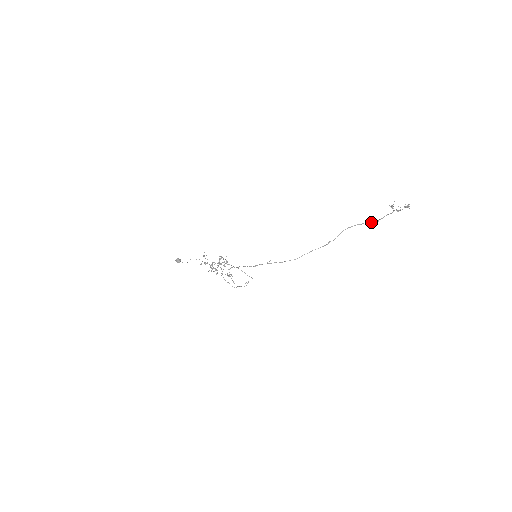
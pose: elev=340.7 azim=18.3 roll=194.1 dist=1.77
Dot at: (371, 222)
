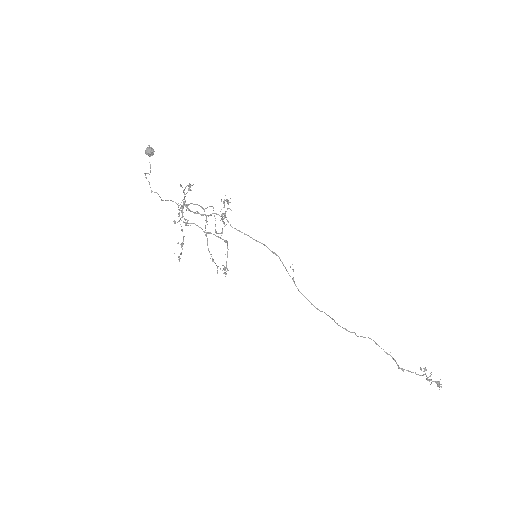
Dot at: occluded
